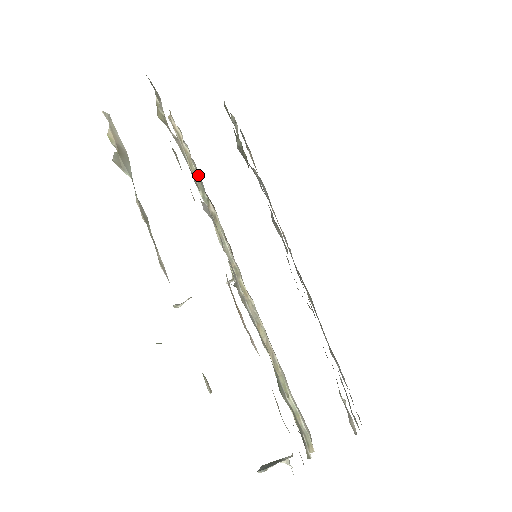
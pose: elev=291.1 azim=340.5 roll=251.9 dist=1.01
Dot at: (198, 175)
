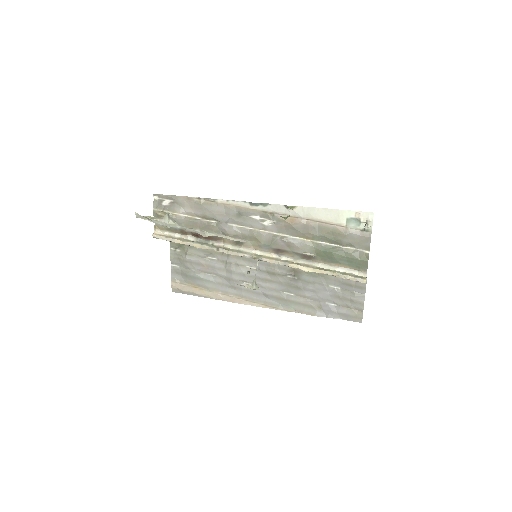
Dot at: (198, 239)
